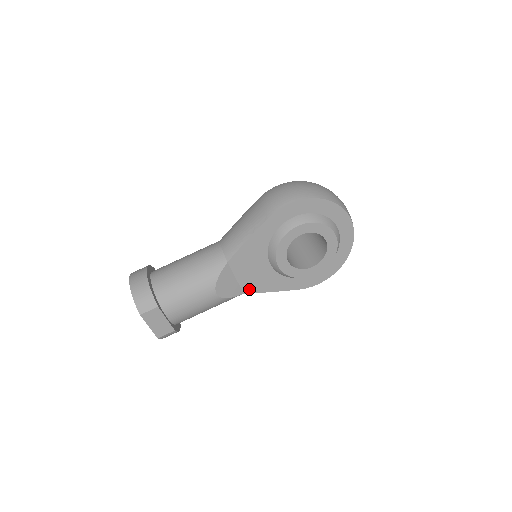
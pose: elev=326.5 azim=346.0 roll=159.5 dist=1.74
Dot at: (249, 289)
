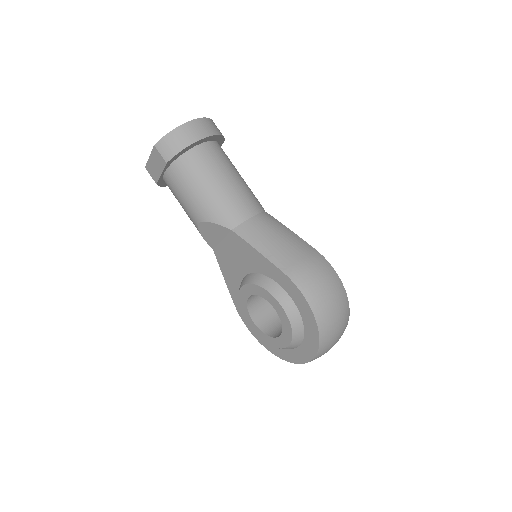
Dot at: (219, 255)
